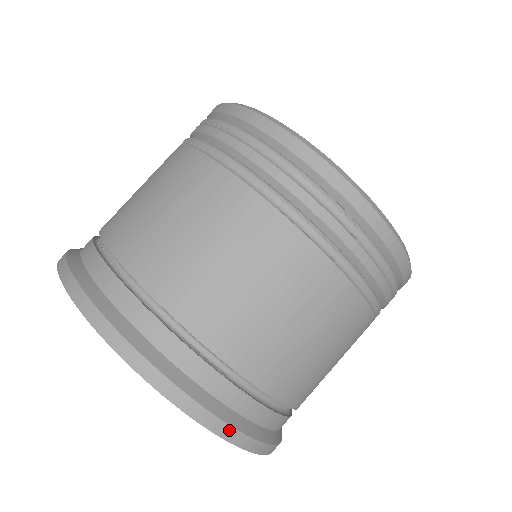
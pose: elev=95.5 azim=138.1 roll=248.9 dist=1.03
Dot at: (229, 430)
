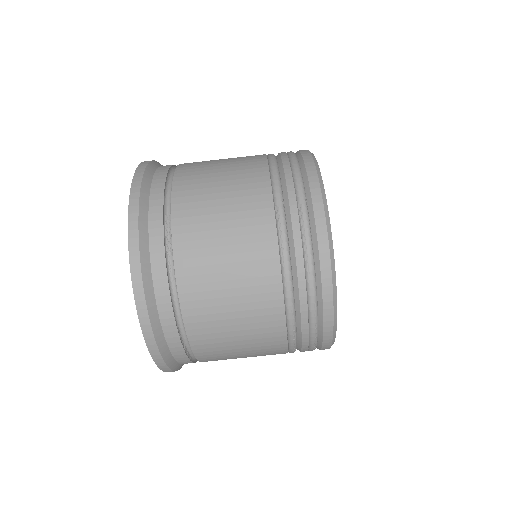
Dot at: (174, 371)
